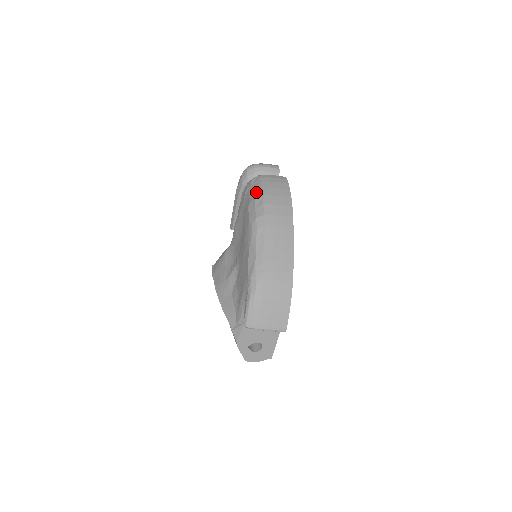
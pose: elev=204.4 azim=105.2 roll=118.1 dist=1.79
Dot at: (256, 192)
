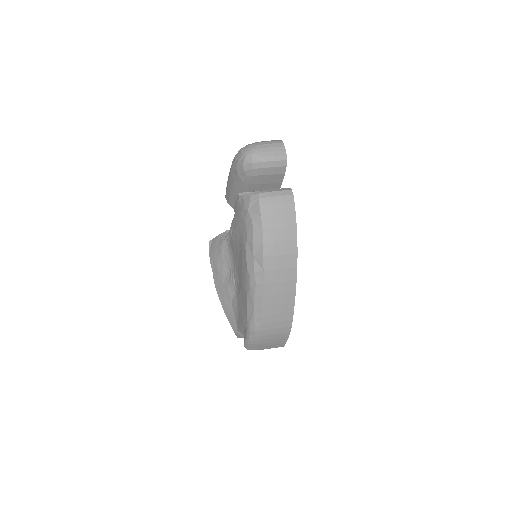
Dot at: (255, 232)
